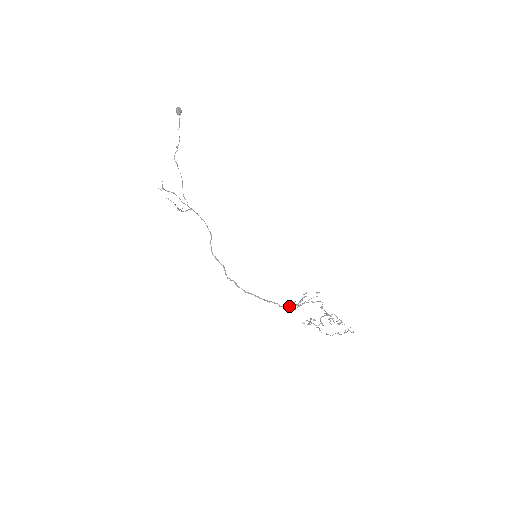
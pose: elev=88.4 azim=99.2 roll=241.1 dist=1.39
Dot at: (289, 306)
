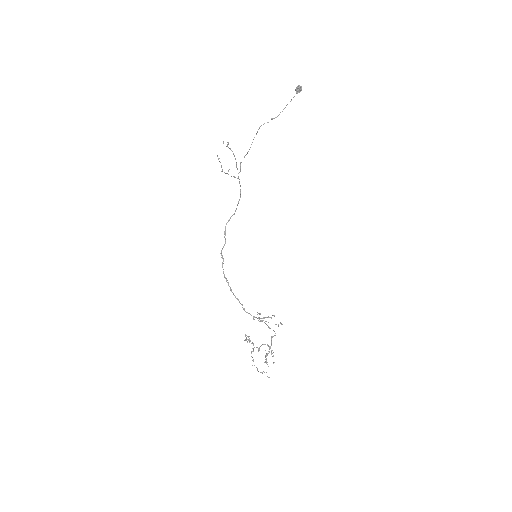
Dot at: (250, 314)
